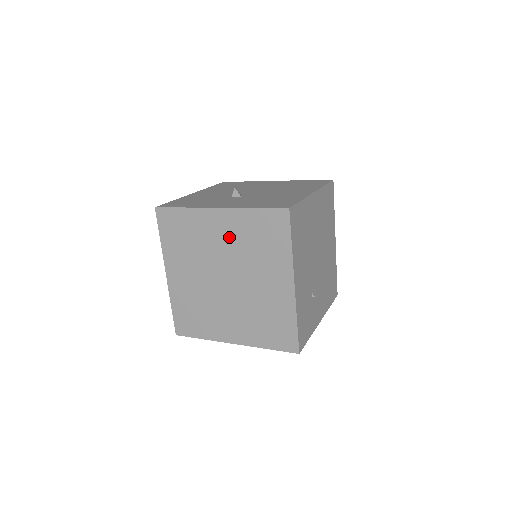
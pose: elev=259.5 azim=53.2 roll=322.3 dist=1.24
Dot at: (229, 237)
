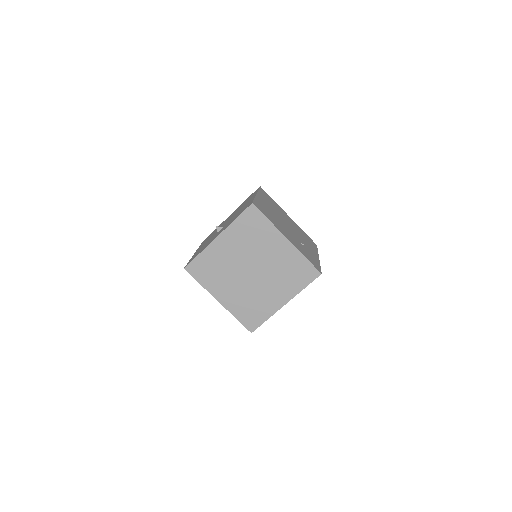
Dot at: (235, 246)
